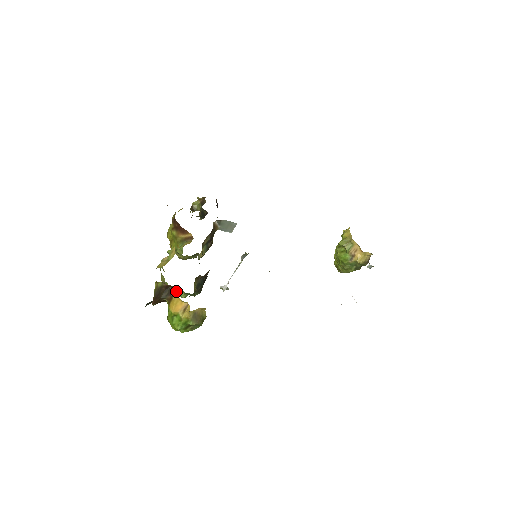
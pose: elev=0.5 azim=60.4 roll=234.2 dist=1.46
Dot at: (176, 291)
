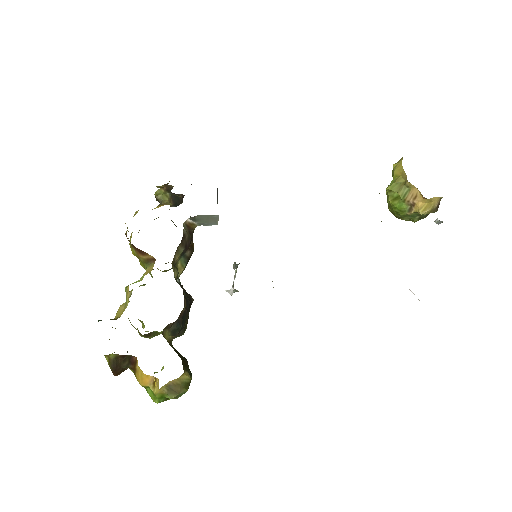
Dot at: (136, 361)
